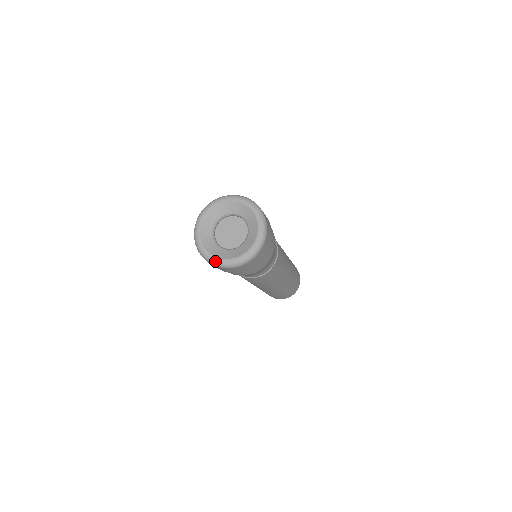
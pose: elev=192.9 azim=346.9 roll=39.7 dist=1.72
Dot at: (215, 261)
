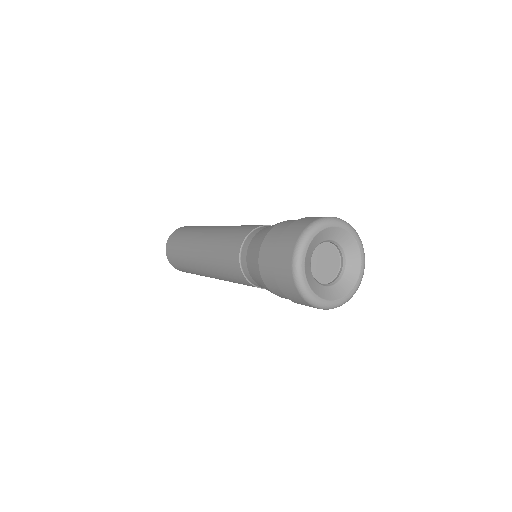
Dot at: (310, 294)
